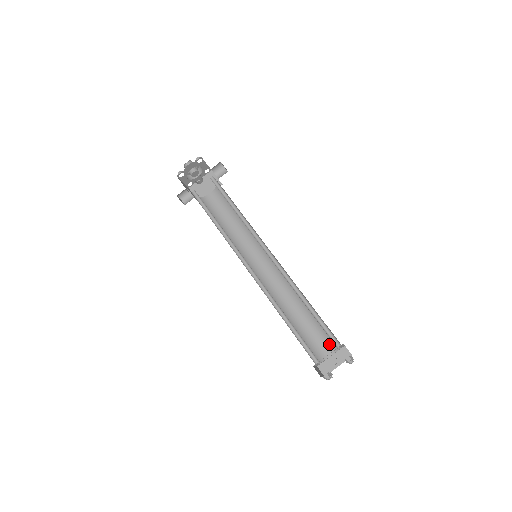
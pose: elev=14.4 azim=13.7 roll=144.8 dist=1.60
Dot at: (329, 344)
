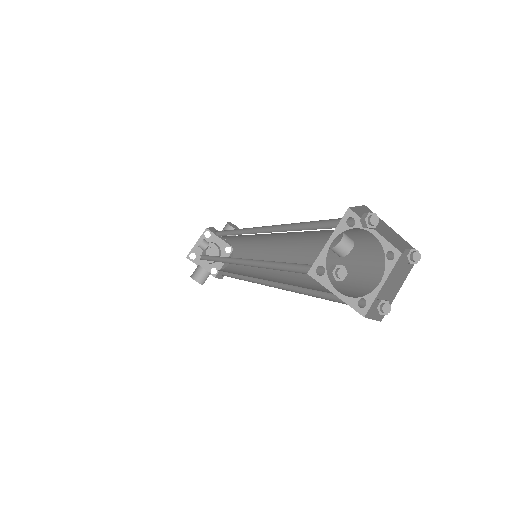
Dot at: (371, 269)
